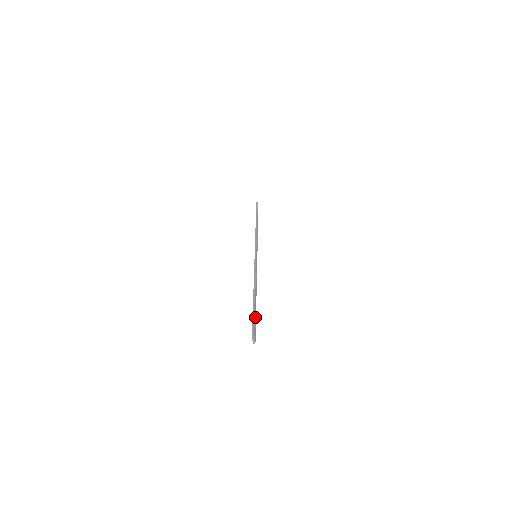
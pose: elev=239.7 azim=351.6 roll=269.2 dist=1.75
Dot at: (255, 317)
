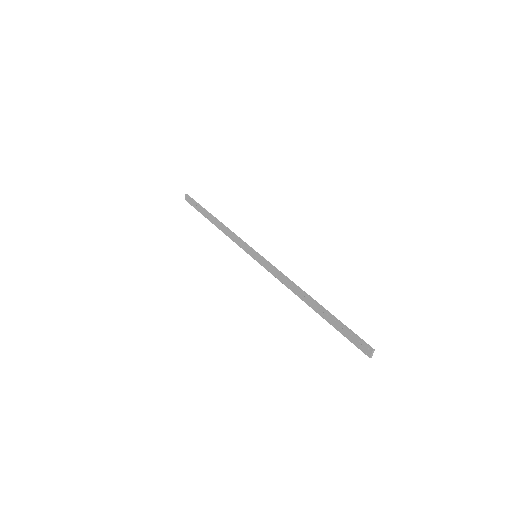
Dot at: (339, 326)
